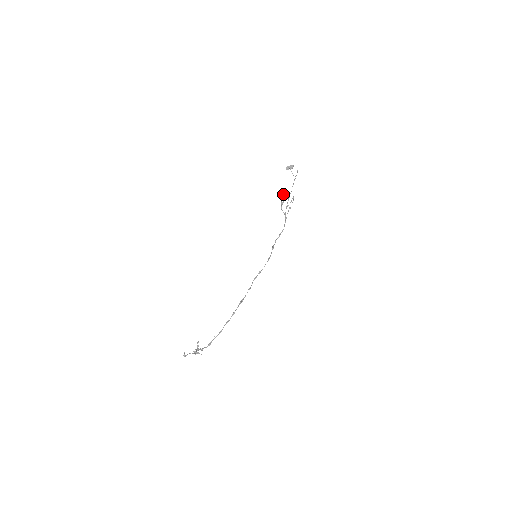
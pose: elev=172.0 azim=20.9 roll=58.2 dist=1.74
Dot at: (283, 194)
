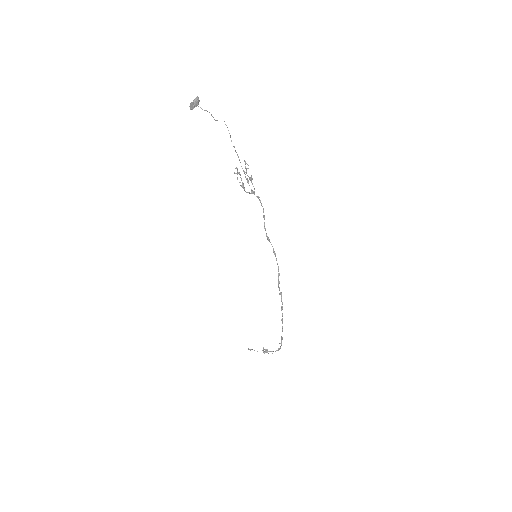
Dot at: occluded
